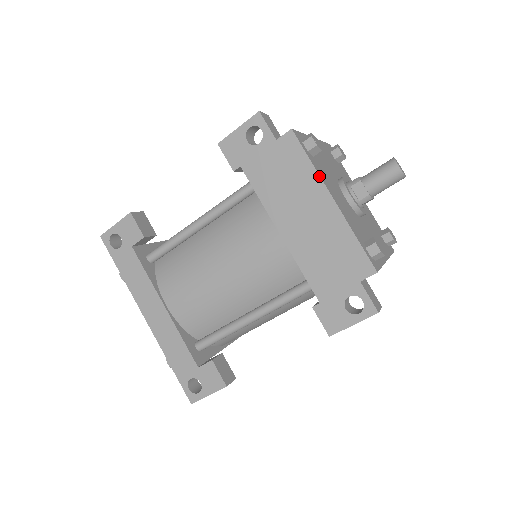
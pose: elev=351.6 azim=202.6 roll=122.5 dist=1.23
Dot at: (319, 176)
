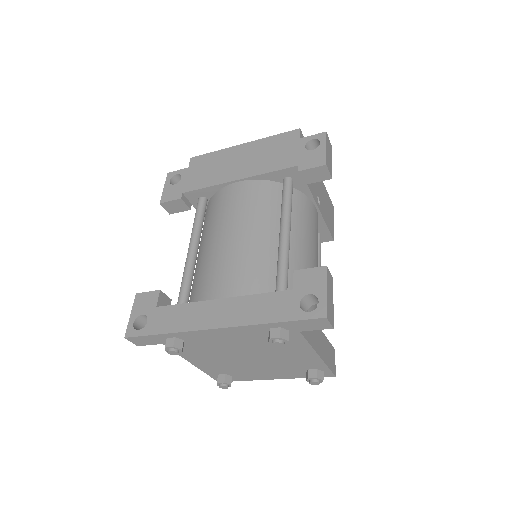
Dot at: (225, 149)
